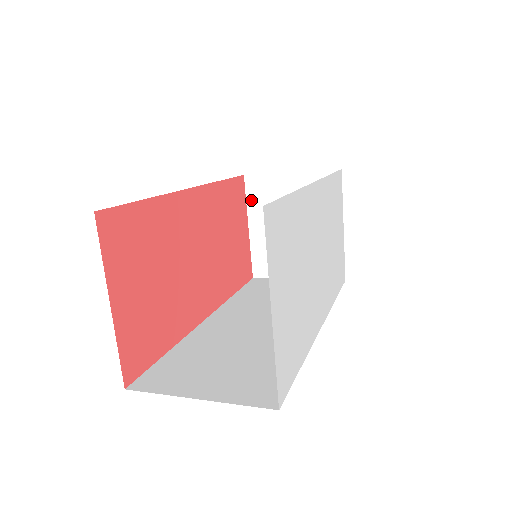
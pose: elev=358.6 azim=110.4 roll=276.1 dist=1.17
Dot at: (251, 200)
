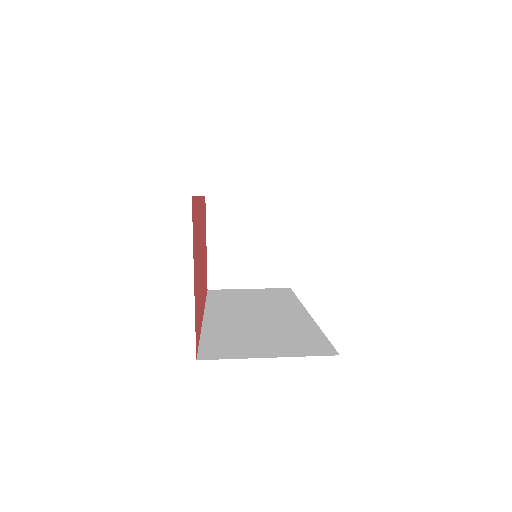
Dot at: (211, 219)
